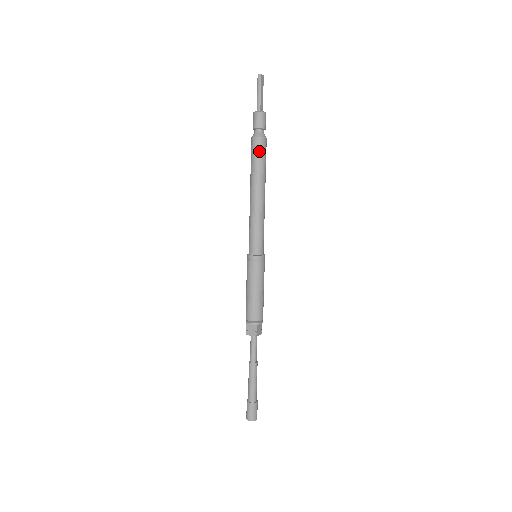
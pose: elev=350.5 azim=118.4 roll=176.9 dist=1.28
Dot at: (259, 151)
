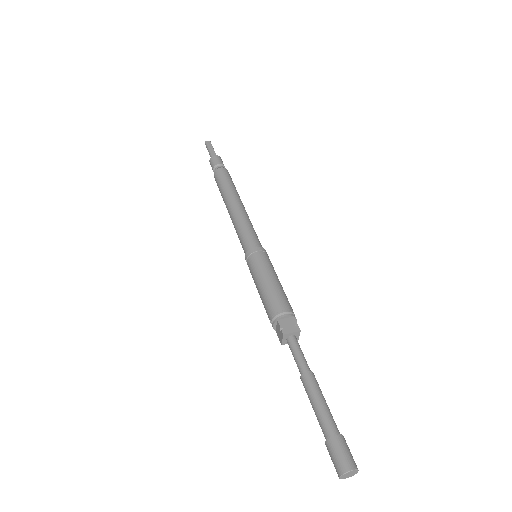
Dot at: (218, 179)
